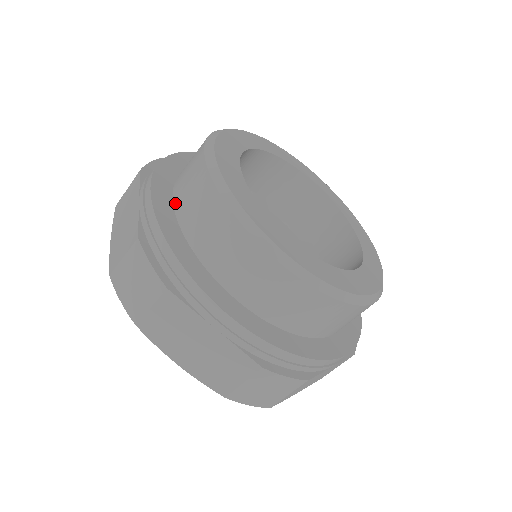
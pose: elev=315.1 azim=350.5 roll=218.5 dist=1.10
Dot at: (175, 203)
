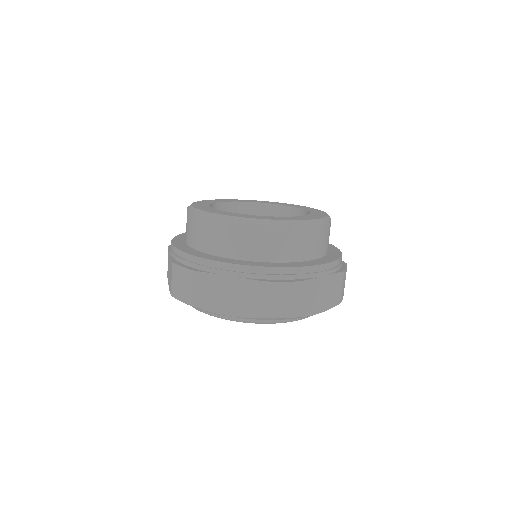
Dot at: (187, 242)
